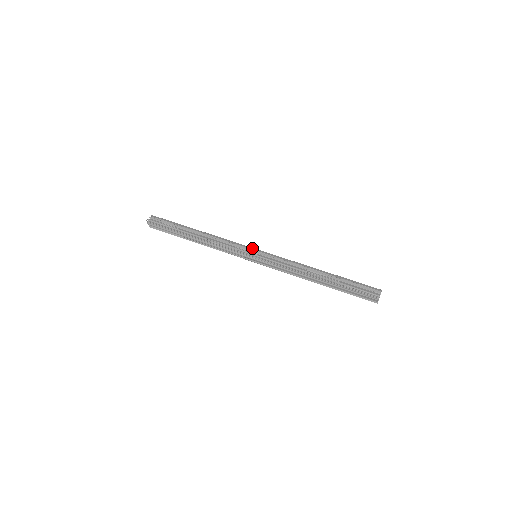
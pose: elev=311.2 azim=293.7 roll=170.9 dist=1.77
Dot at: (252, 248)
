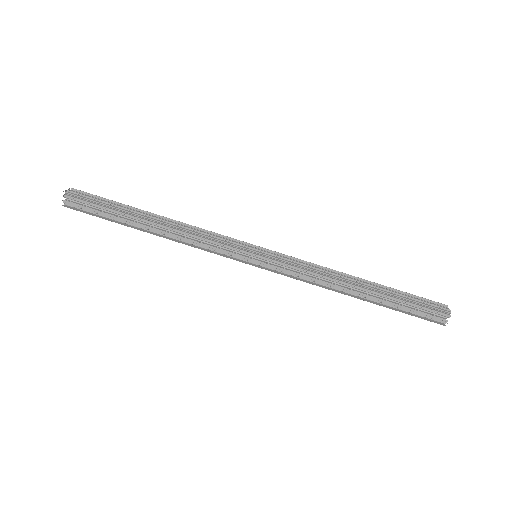
Dot at: (248, 248)
